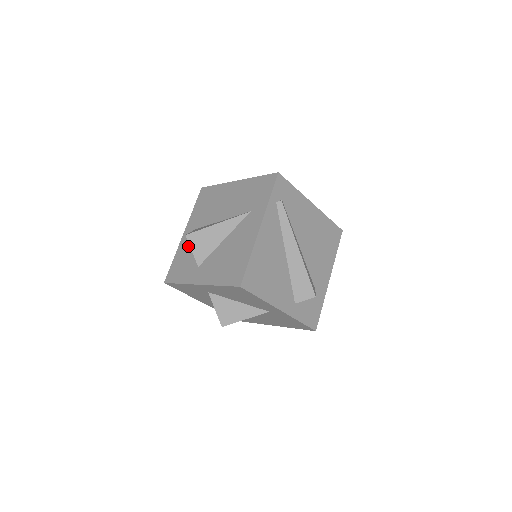
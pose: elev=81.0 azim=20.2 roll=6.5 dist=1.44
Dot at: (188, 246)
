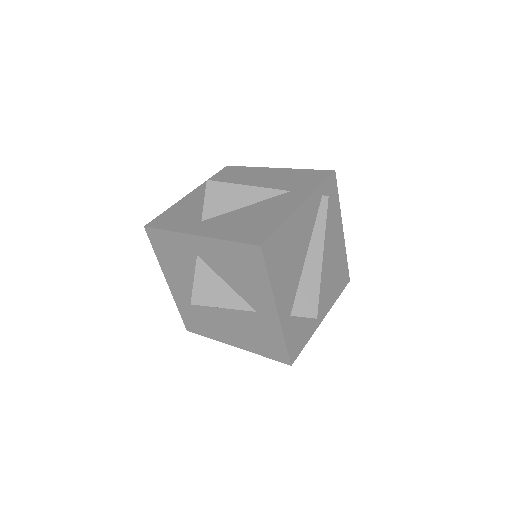
Dot at: (193, 203)
